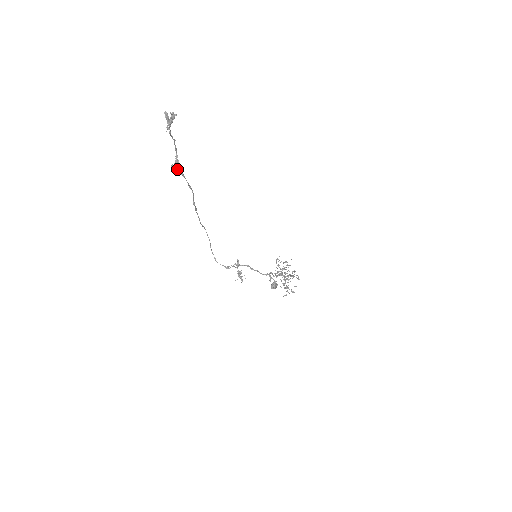
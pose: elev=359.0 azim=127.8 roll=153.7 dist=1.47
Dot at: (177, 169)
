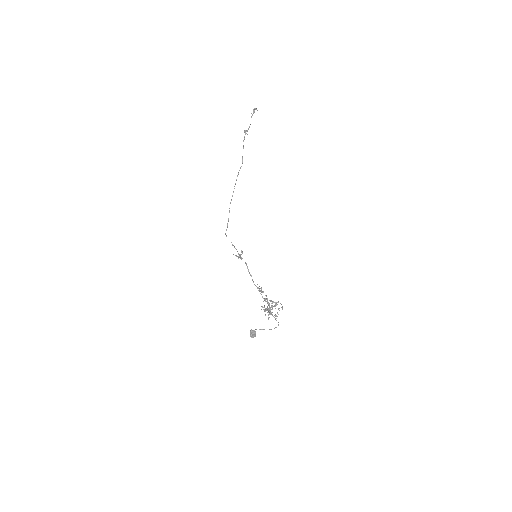
Dot at: (246, 133)
